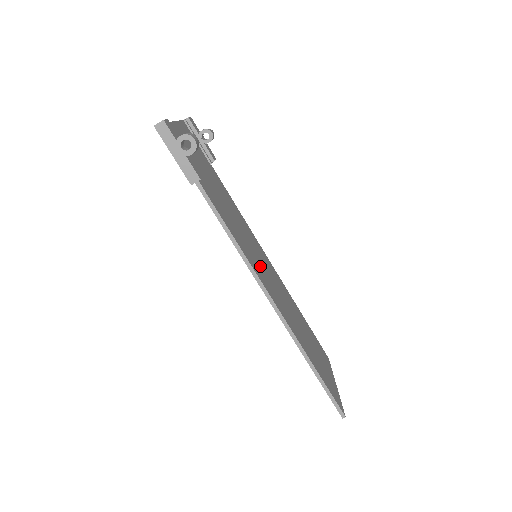
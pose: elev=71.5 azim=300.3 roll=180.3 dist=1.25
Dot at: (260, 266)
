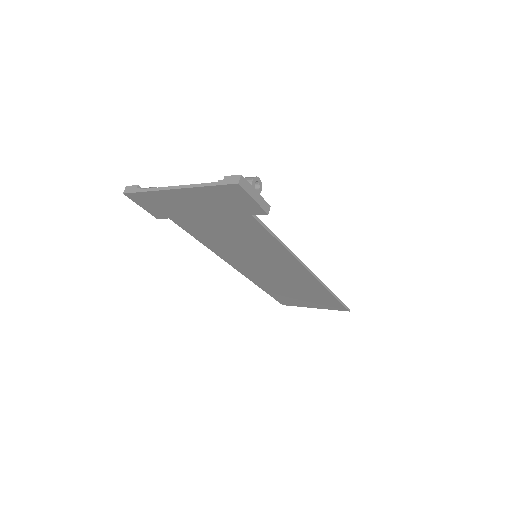
Dot at: occluded
